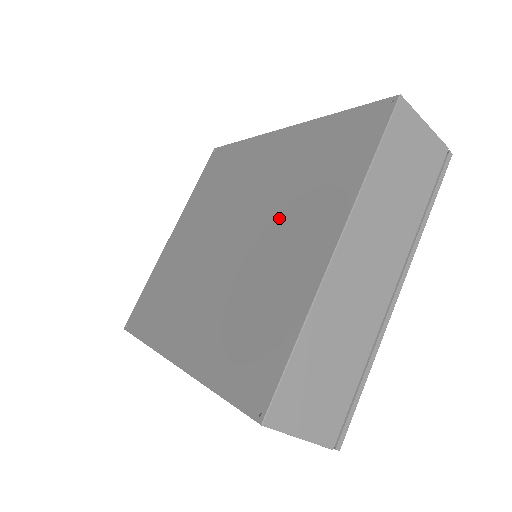
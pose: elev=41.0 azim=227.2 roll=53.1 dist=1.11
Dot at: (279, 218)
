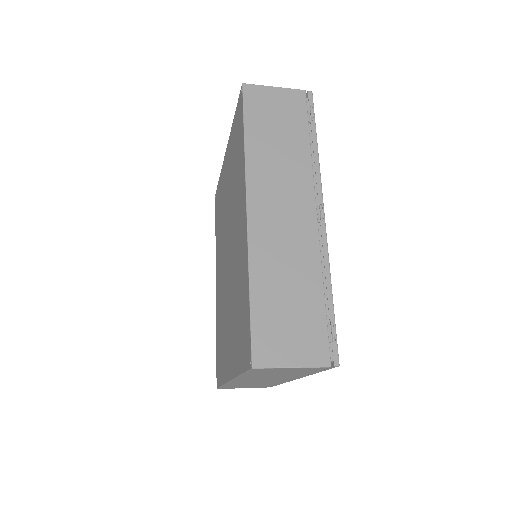
Dot at: (231, 304)
